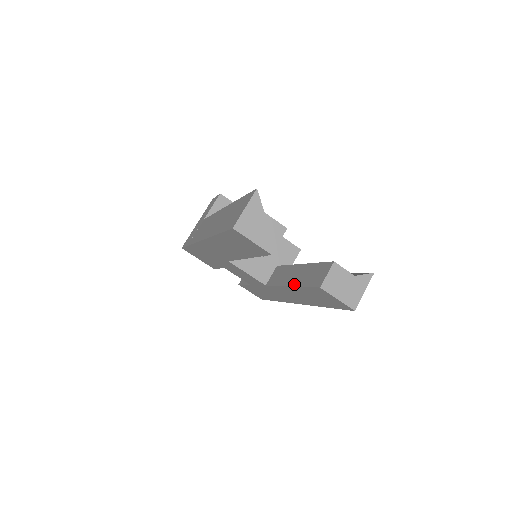
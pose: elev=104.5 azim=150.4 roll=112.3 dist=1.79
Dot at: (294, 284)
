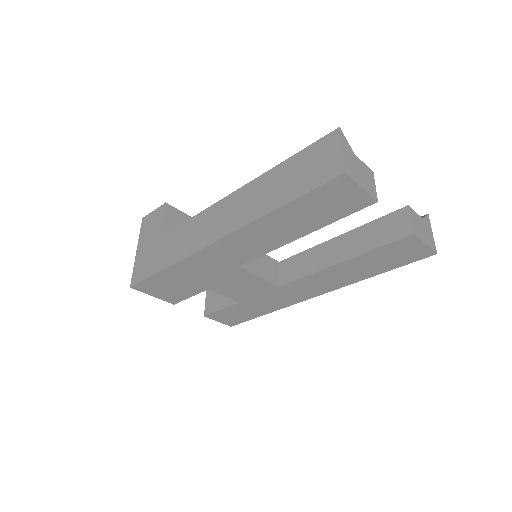
Dot at: (349, 256)
